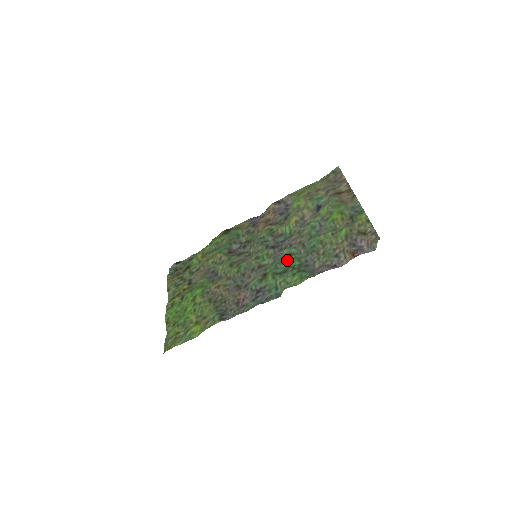
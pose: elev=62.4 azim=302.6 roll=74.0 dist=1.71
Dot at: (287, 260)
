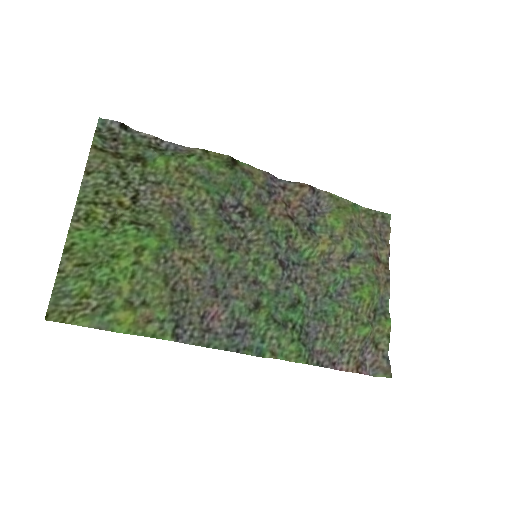
Dot at: (293, 308)
